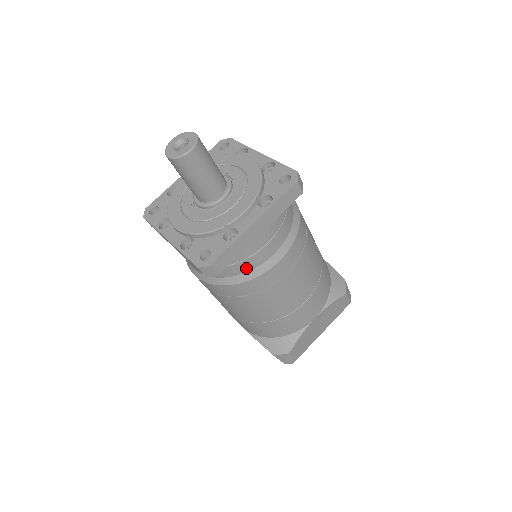
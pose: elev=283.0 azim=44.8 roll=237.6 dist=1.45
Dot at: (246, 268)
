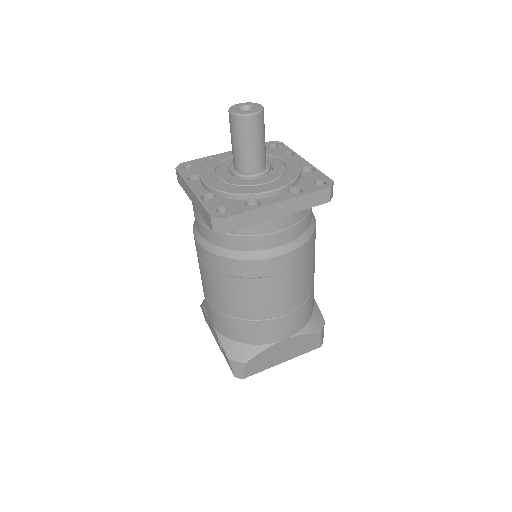
Dot at: (250, 246)
